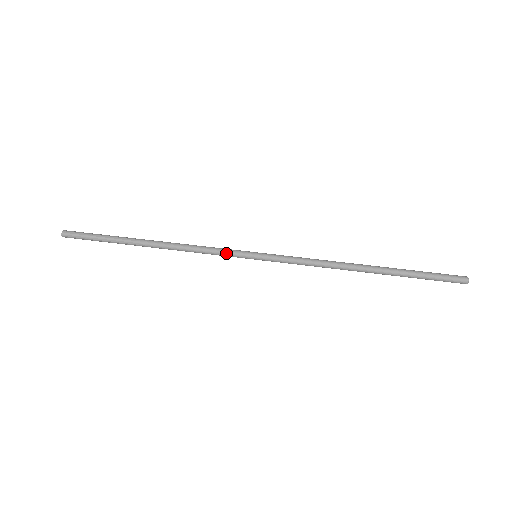
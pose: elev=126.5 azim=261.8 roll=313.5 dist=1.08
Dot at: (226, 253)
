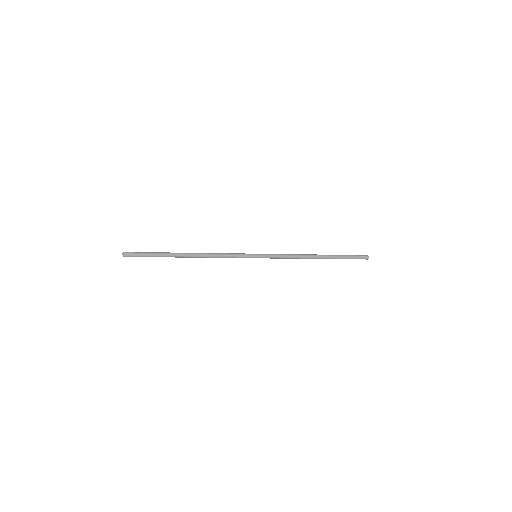
Dot at: (239, 255)
